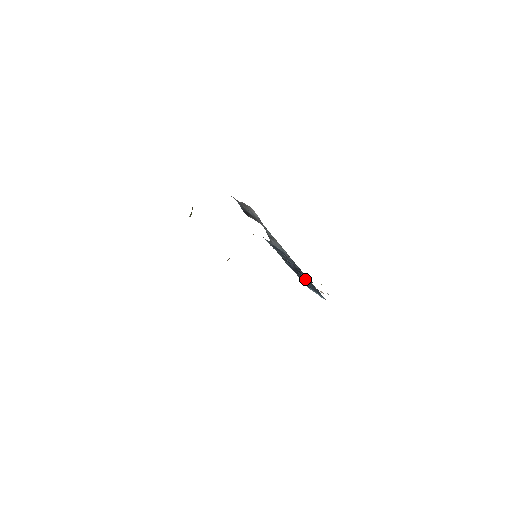
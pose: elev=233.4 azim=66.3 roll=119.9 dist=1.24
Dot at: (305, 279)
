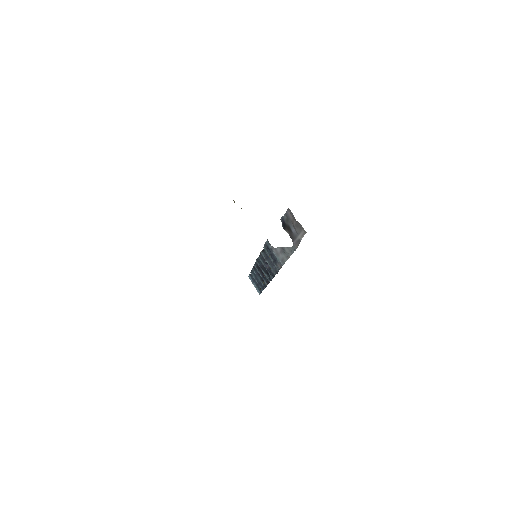
Dot at: (262, 276)
